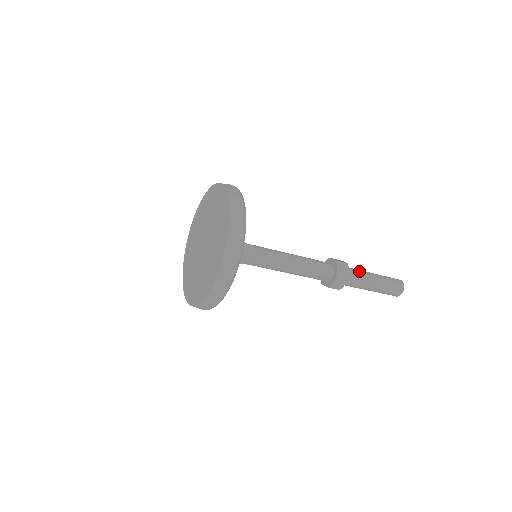
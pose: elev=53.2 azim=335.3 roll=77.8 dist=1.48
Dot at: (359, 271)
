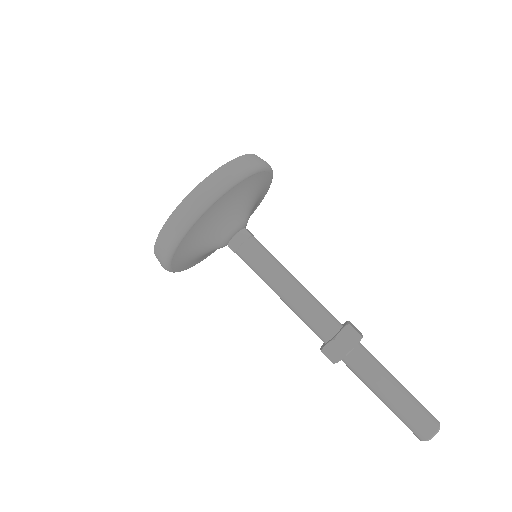
Dot at: (369, 370)
